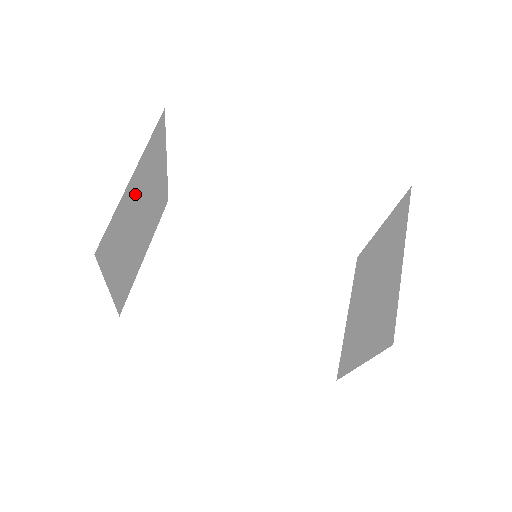
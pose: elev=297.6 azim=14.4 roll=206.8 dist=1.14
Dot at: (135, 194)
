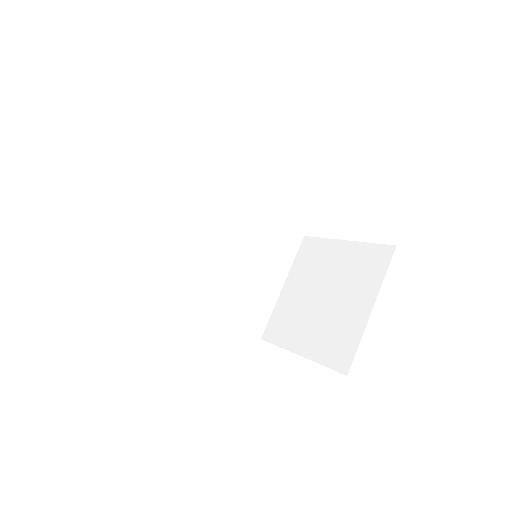
Dot at: occluded
